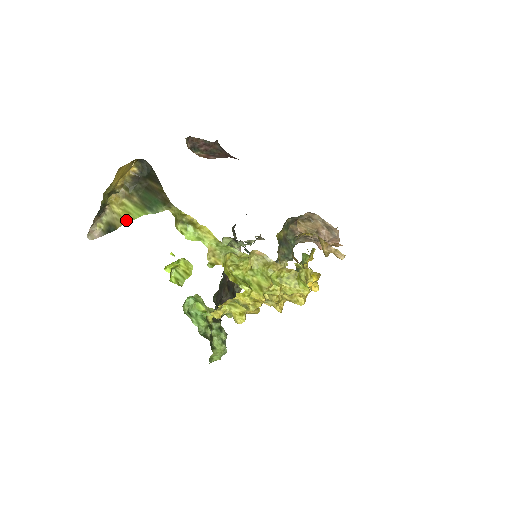
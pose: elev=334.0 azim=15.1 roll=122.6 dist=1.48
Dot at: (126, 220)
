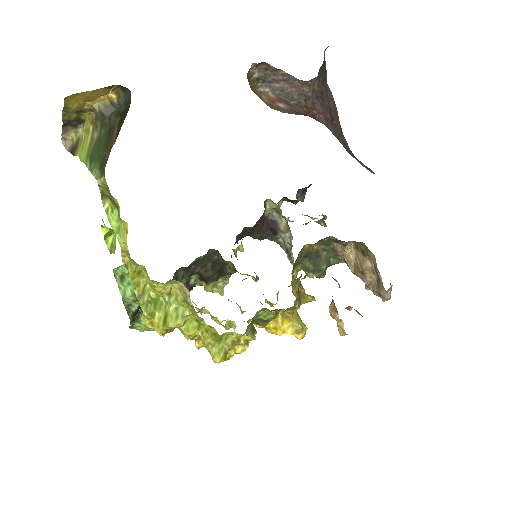
Dot at: (77, 154)
